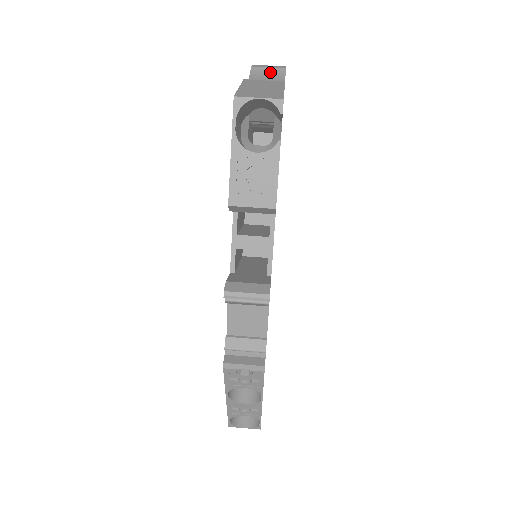
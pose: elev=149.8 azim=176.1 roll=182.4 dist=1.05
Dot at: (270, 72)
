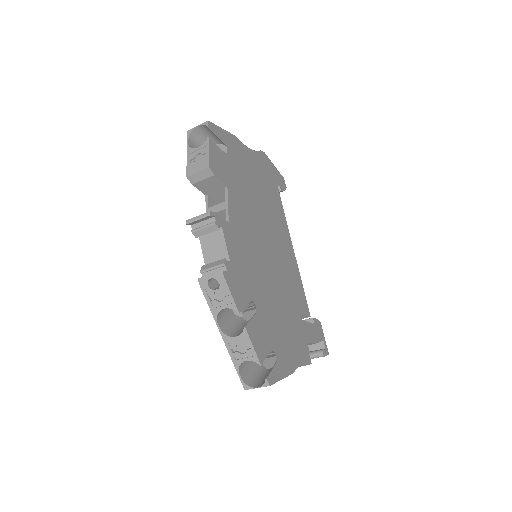
Dot at: occluded
